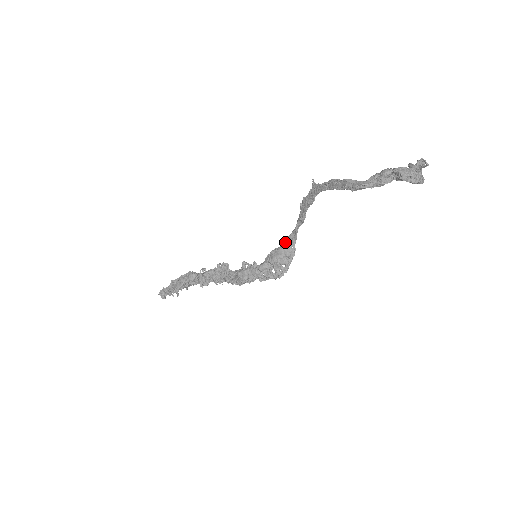
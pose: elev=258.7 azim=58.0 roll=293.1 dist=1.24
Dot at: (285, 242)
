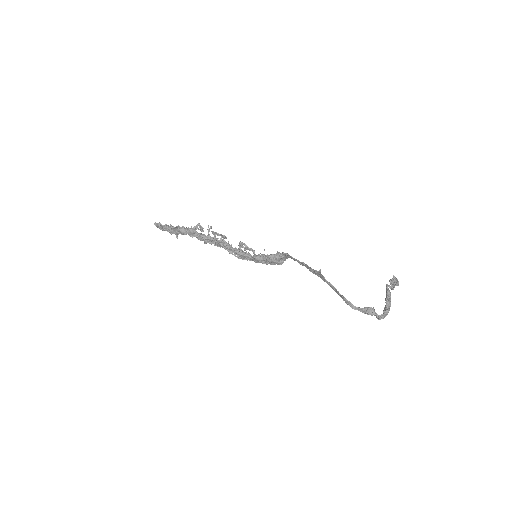
Dot at: (281, 255)
